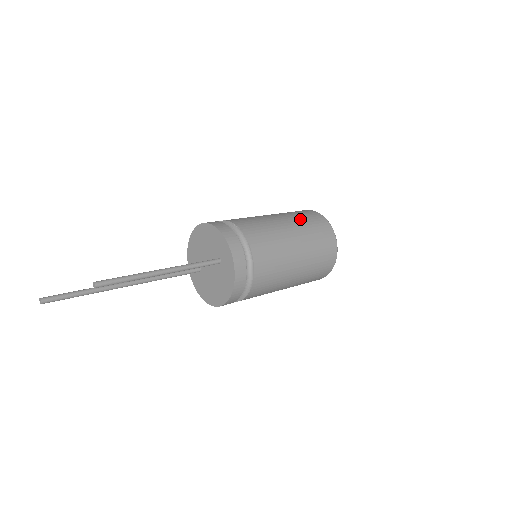
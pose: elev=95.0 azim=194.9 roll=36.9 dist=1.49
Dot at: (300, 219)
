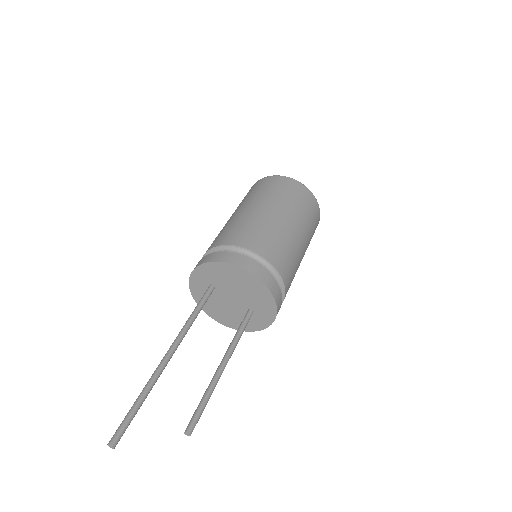
Dot at: (311, 231)
